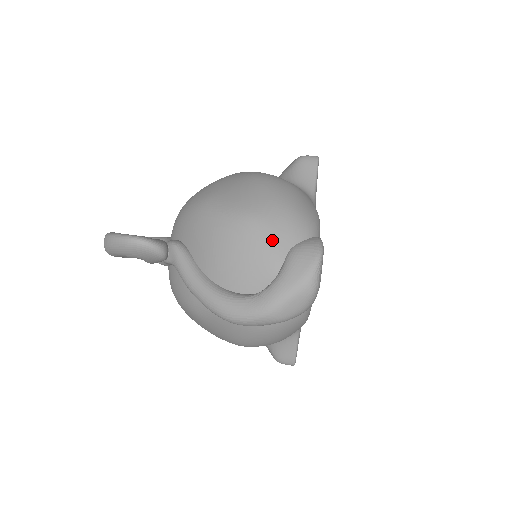
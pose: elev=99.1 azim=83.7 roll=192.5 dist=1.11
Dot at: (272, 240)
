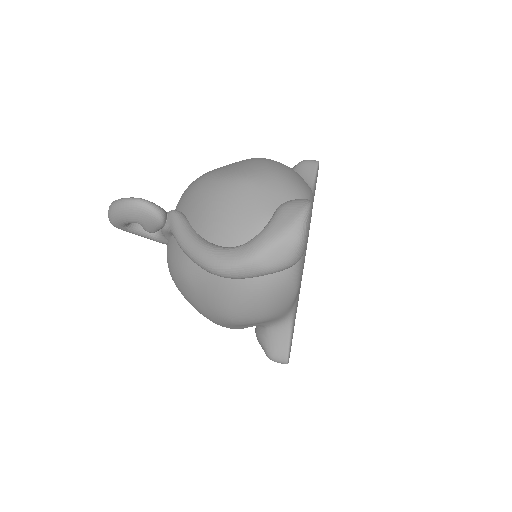
Dot at: (263, 197)
